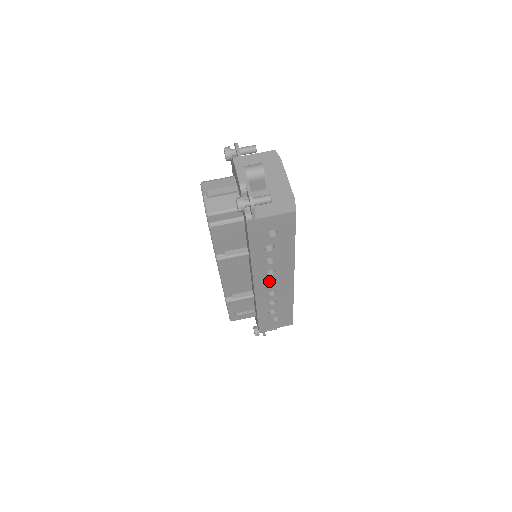
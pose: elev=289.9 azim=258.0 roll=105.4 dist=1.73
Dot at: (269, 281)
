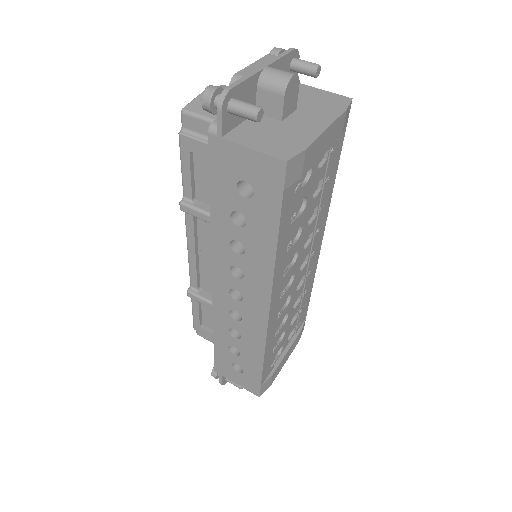
Dot at: (240, 293)
